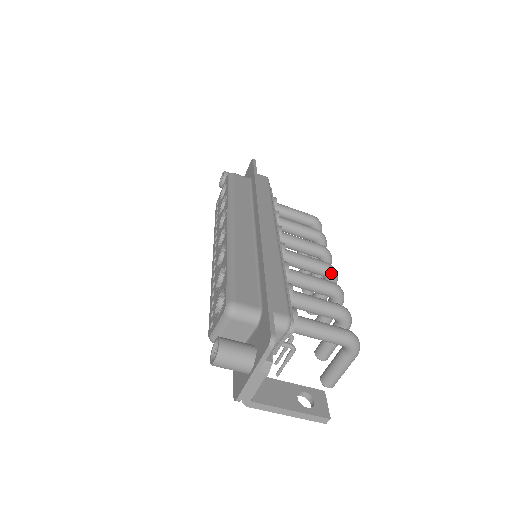
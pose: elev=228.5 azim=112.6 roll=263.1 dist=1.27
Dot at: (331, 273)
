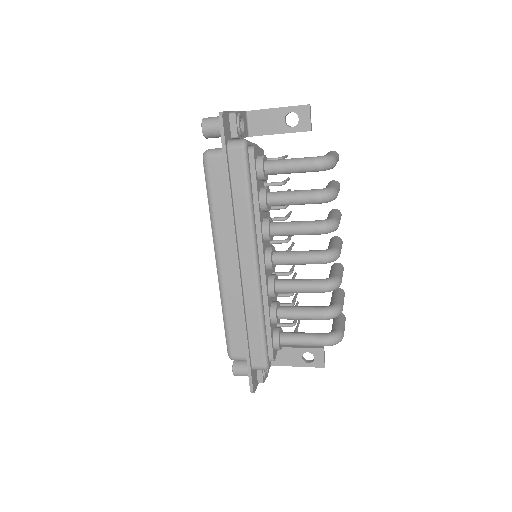
Dot at: (325, 263)
